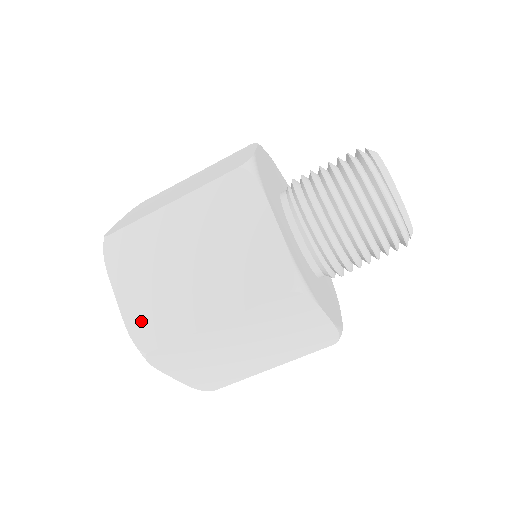
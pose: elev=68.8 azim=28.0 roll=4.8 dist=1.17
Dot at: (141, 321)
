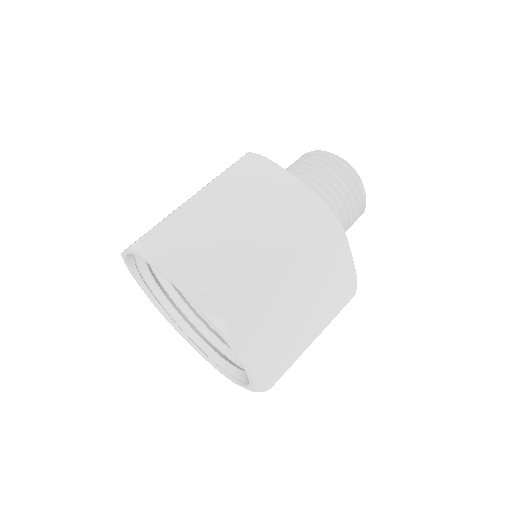
Dot at: (266, 369)
